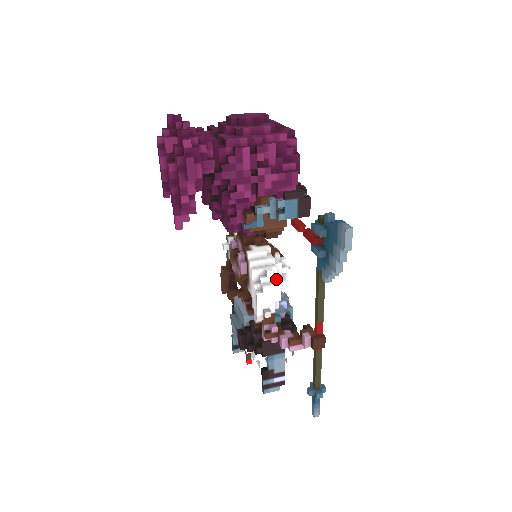
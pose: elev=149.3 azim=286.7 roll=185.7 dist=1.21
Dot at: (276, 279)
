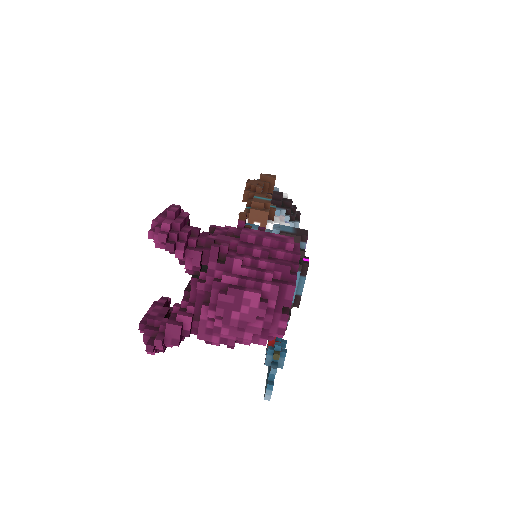
Dot at: occluded
